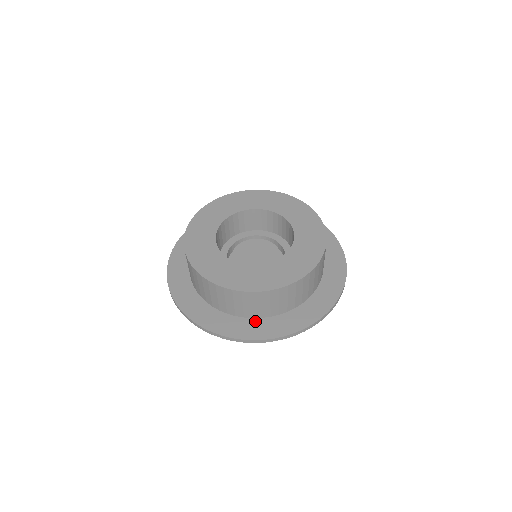
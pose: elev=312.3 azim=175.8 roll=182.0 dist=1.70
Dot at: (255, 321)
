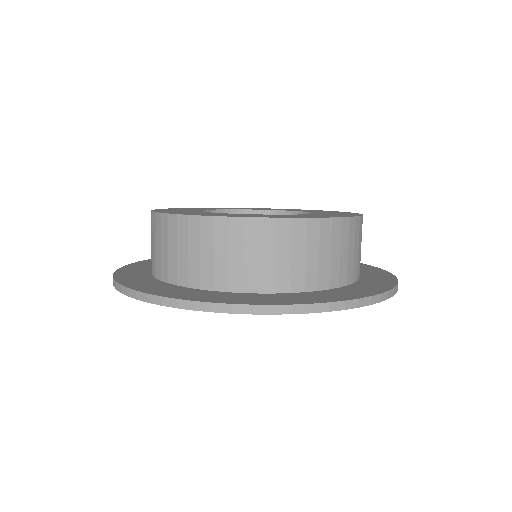
Dot at: (200, 291)
